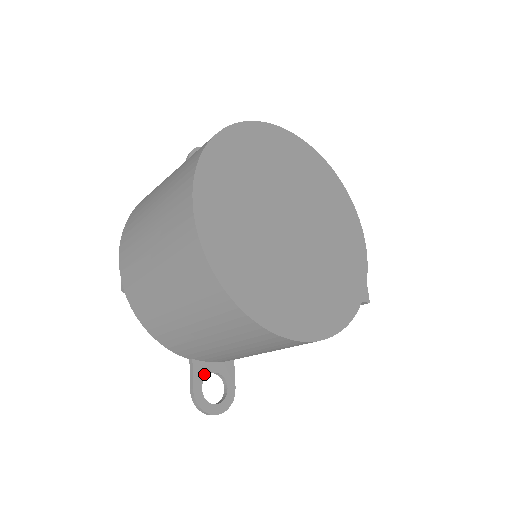
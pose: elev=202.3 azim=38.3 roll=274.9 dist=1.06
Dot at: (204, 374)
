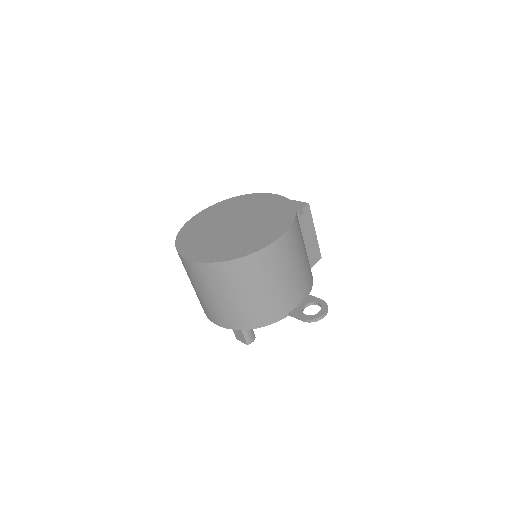
Dot at: (300, 311)
